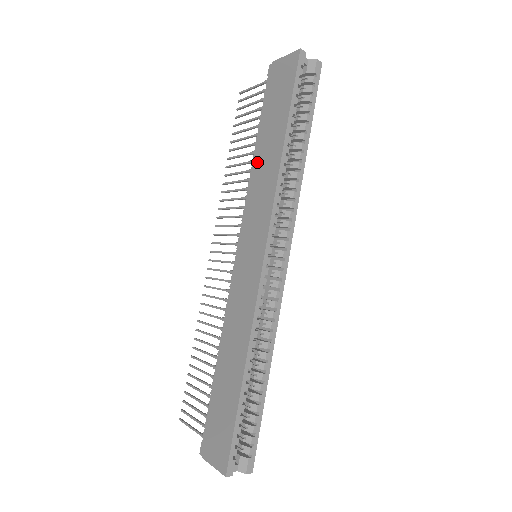
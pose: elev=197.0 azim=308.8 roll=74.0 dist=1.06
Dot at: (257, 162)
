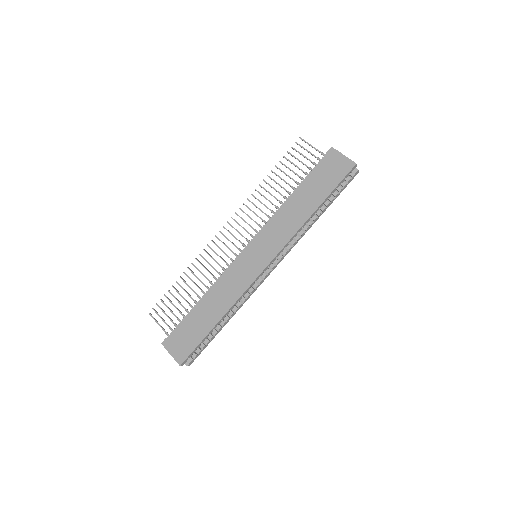
Dot at: (290, 205)
